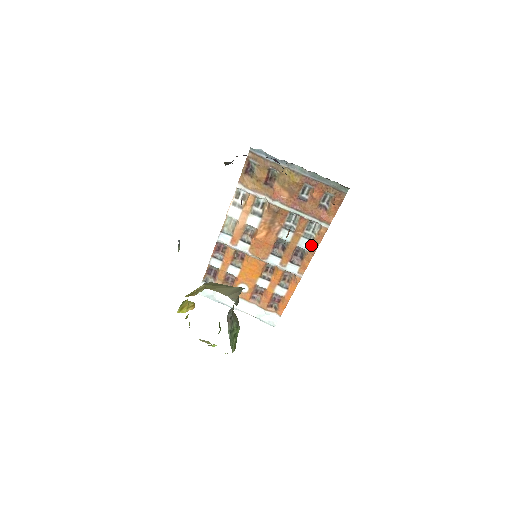
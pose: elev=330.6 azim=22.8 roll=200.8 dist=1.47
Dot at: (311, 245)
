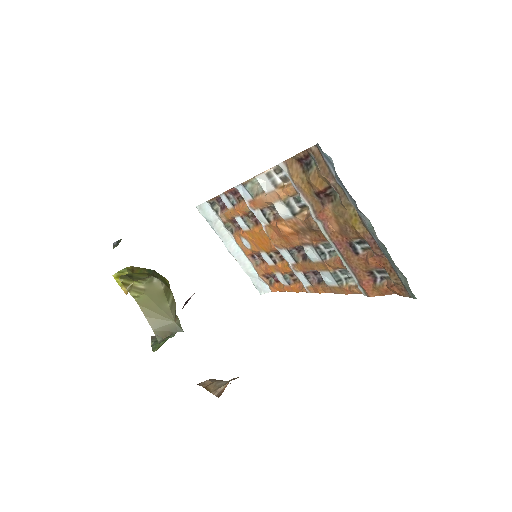
Dot at: (335, 286)
